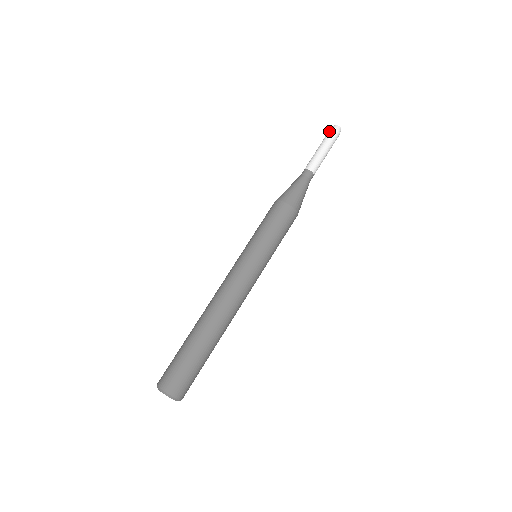
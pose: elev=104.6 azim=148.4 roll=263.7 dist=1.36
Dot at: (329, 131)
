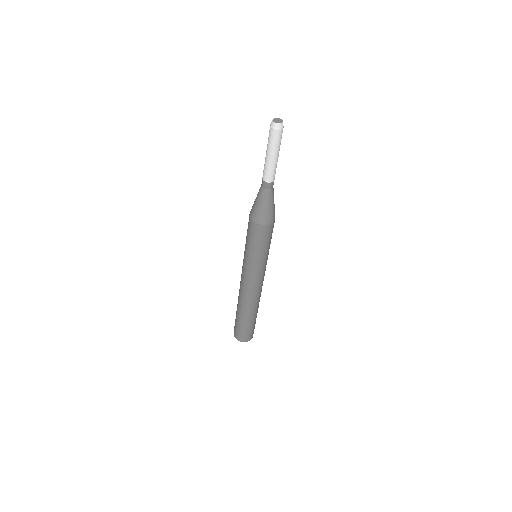
Dot at: (273, 135)
